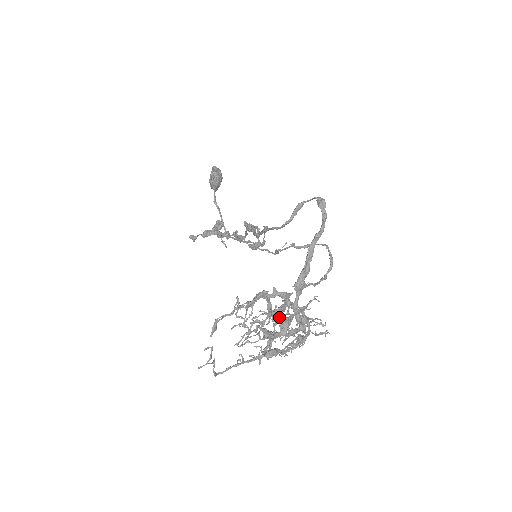
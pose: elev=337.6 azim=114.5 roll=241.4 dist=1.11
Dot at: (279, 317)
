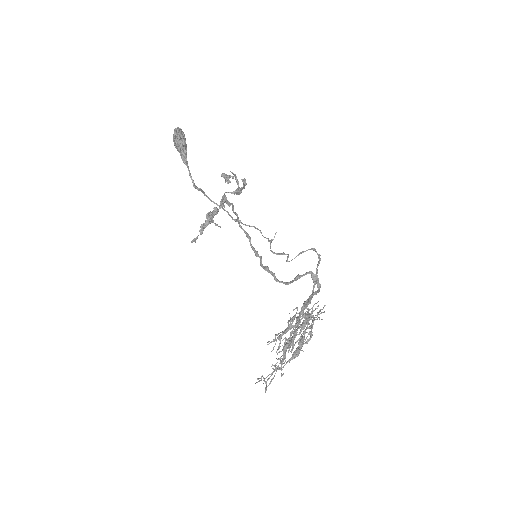
Dot at: (294, 330)
